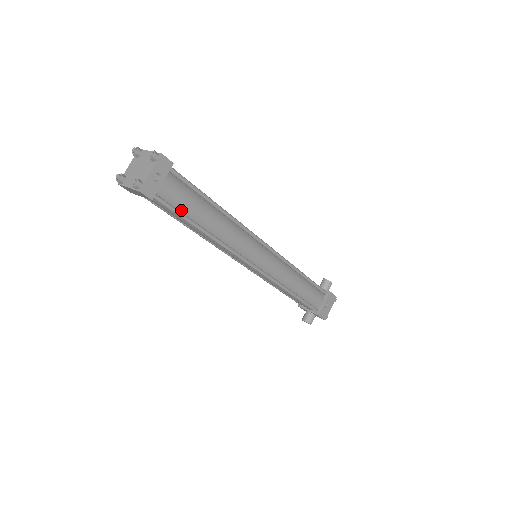
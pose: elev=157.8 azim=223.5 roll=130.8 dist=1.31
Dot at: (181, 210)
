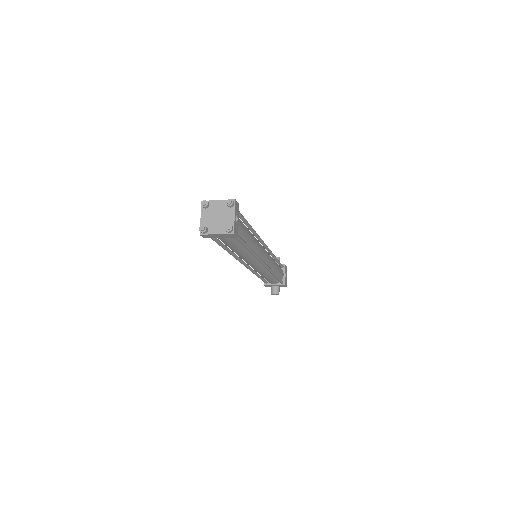
Dot at: occluded
